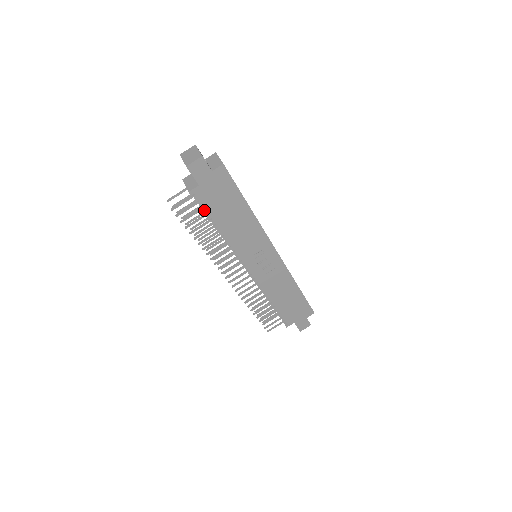
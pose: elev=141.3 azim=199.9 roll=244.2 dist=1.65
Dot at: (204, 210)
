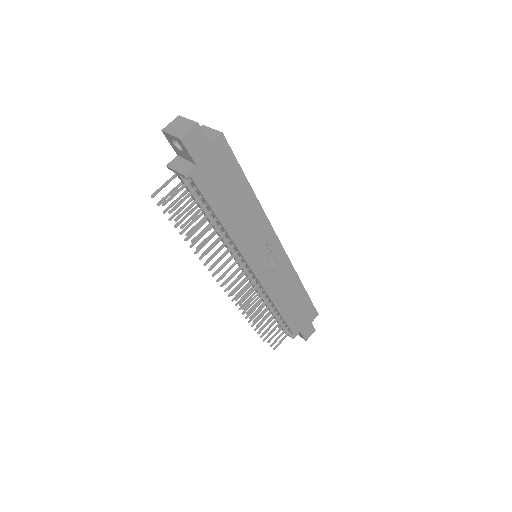
Dot at: (199, 202)
